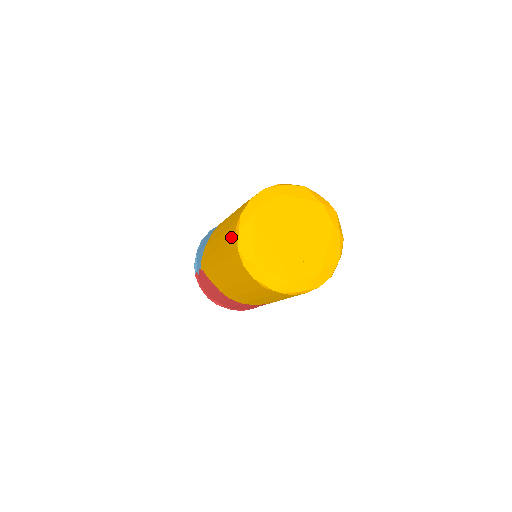
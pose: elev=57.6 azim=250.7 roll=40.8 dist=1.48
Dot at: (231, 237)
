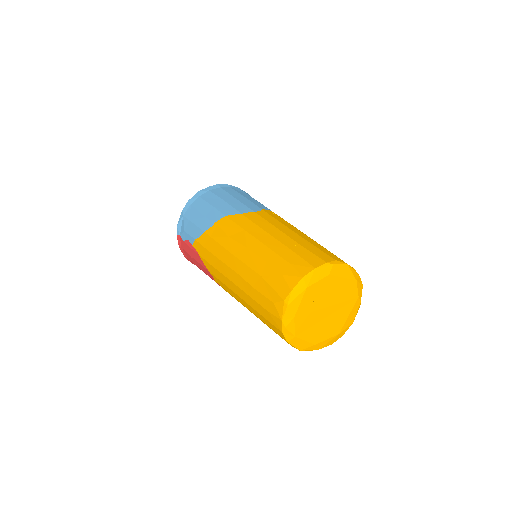
Dot at: (272, 299)
